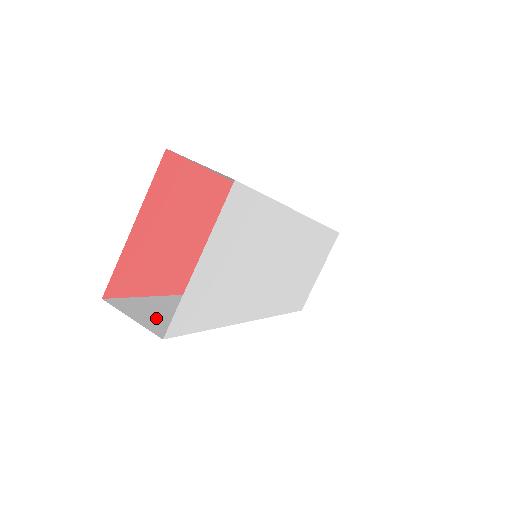
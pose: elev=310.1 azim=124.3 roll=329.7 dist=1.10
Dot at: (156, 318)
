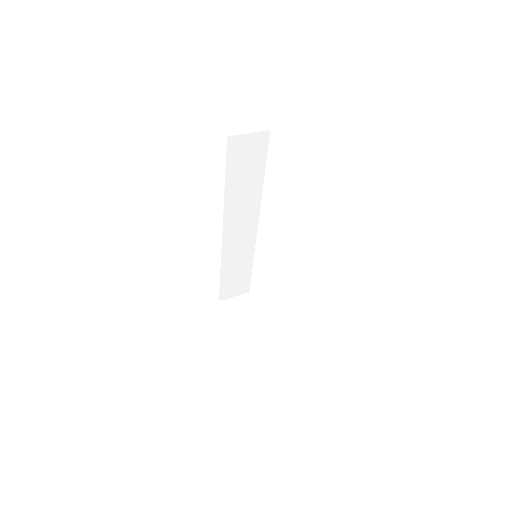
Dot at: occluded
